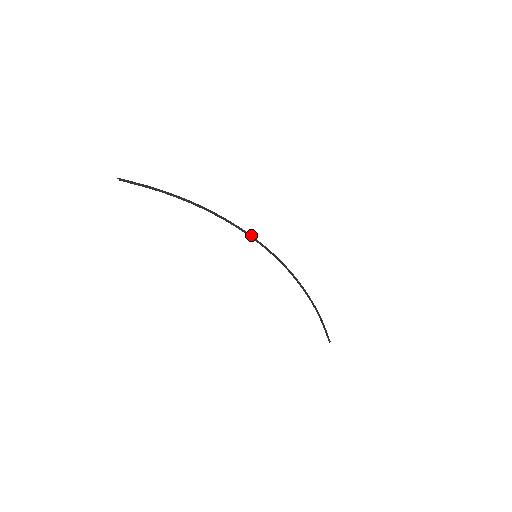
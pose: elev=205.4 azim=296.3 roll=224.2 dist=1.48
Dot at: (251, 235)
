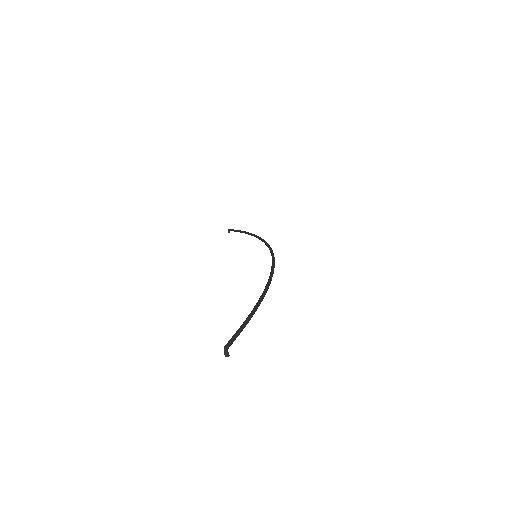
Dot at: (274, 257)
